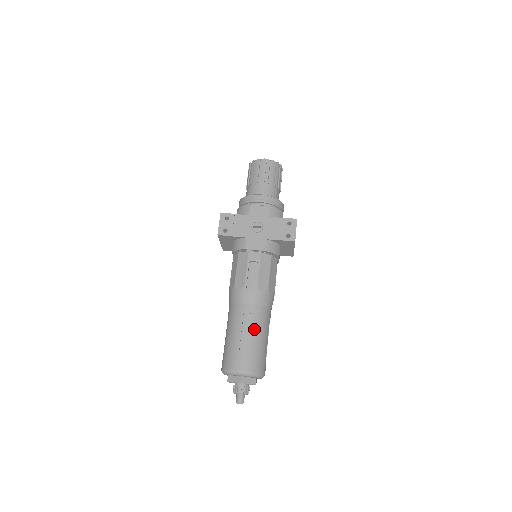
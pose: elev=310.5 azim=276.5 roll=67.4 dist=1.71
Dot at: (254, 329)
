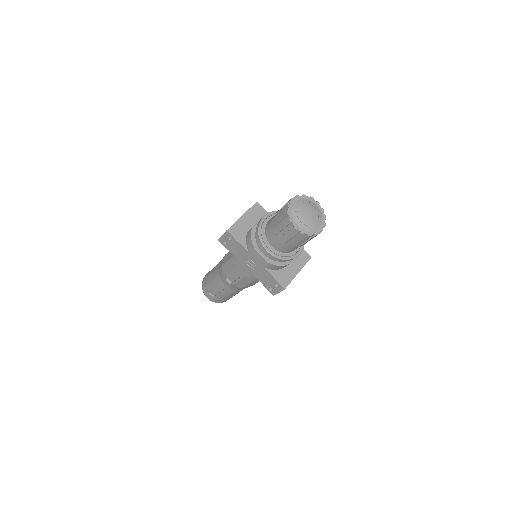
Dot at: (223, 293)
